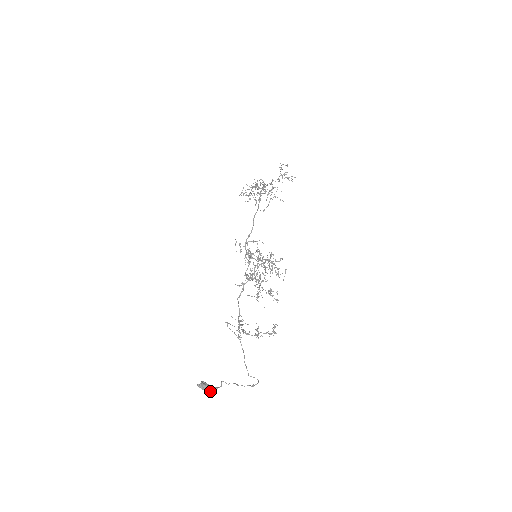
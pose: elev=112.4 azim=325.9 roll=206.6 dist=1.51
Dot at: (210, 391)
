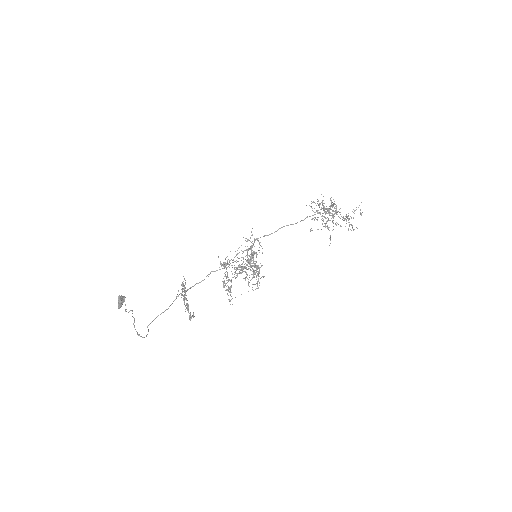
Dot at: (119, 307)
